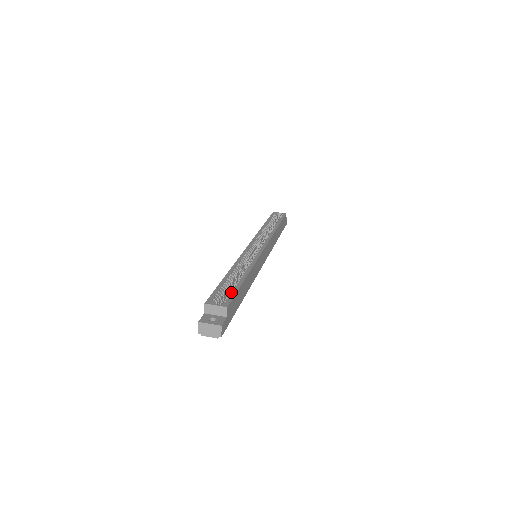
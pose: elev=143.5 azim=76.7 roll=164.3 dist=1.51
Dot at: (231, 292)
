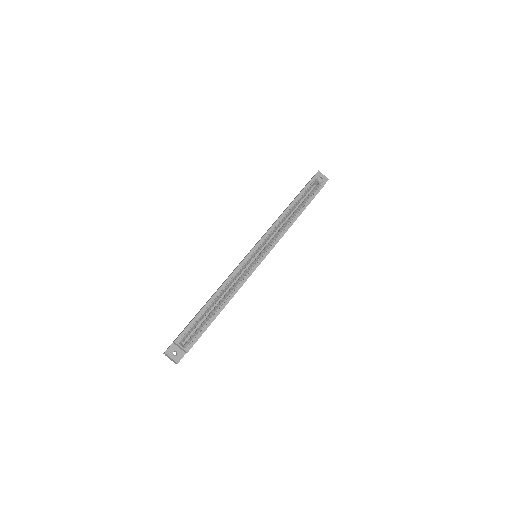
Dot at: (200, 331)
